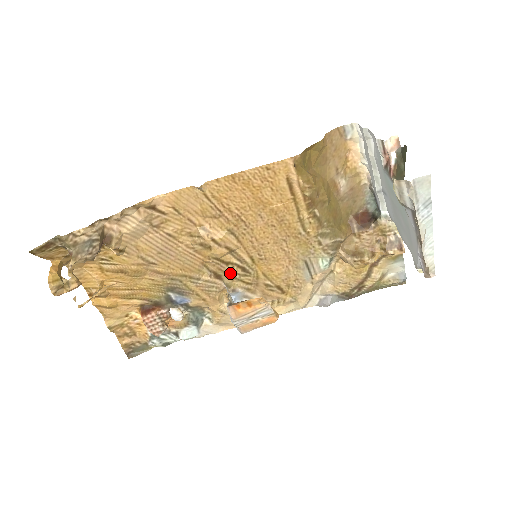
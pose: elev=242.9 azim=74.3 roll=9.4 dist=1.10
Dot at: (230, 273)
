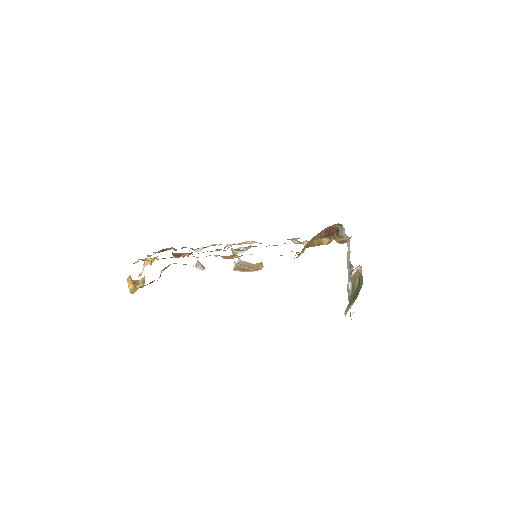
Dot at: (236, 250)
